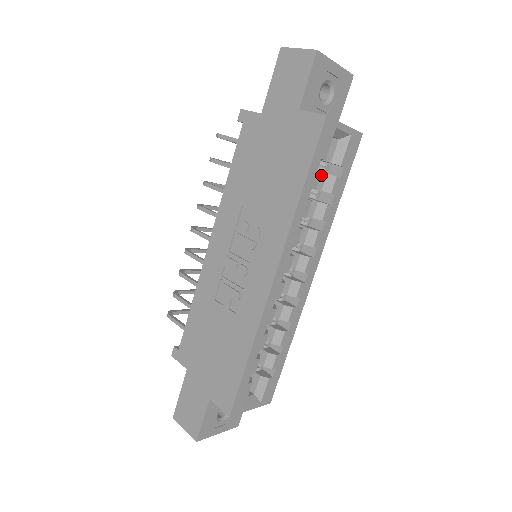
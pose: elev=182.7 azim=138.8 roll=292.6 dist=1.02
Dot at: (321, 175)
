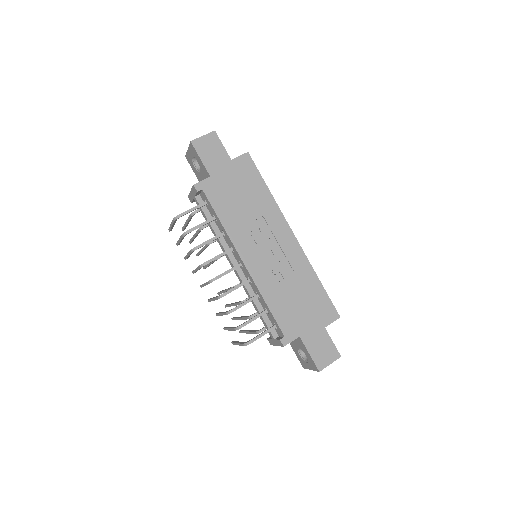
Dot at: occluded
